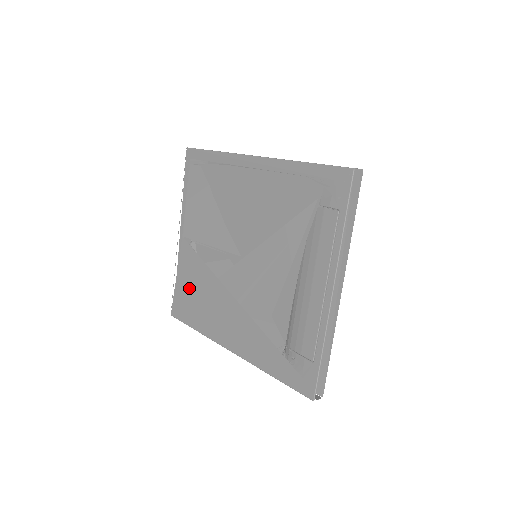
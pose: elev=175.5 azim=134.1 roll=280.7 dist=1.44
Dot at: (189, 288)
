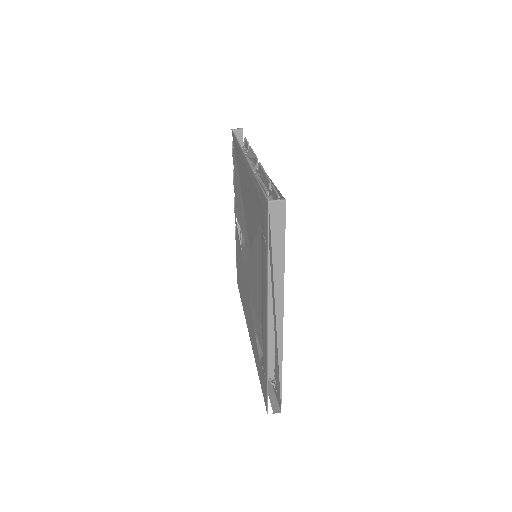
Dot at: (239, 265)
